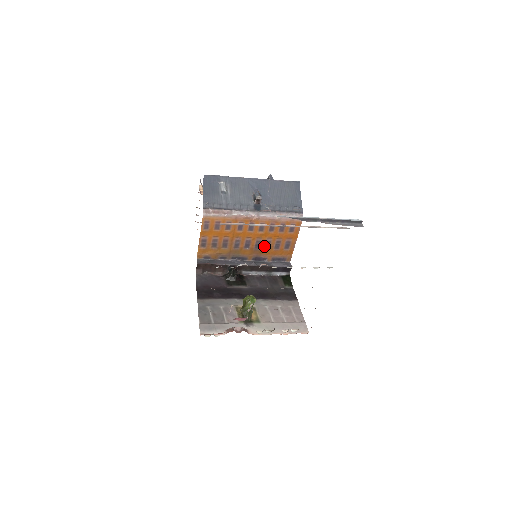
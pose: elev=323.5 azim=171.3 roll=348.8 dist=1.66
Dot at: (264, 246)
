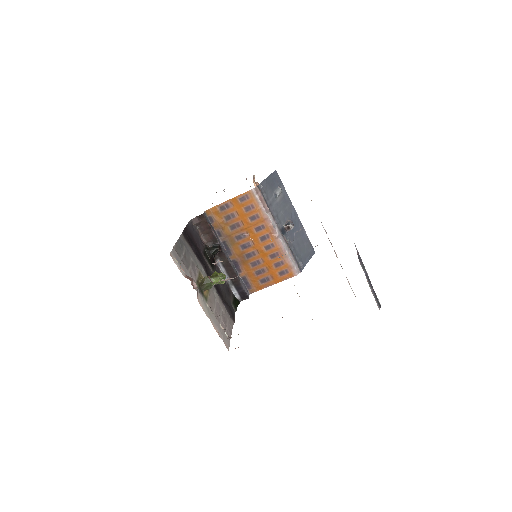
Dot at: (252, 261)
